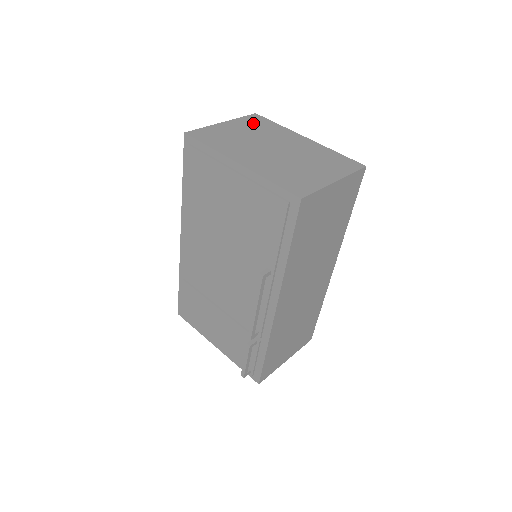
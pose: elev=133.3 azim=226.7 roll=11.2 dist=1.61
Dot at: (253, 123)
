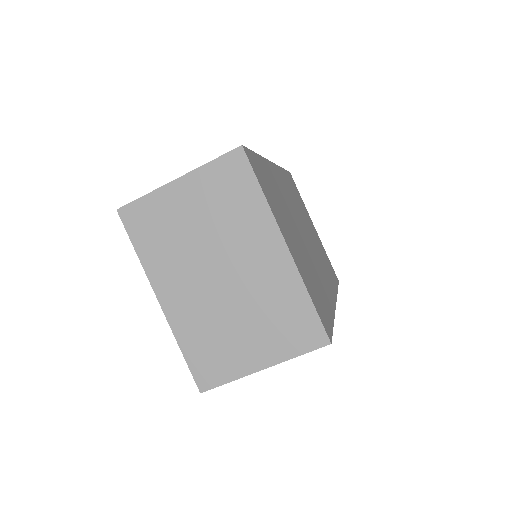
Dot at: (222, 186)
